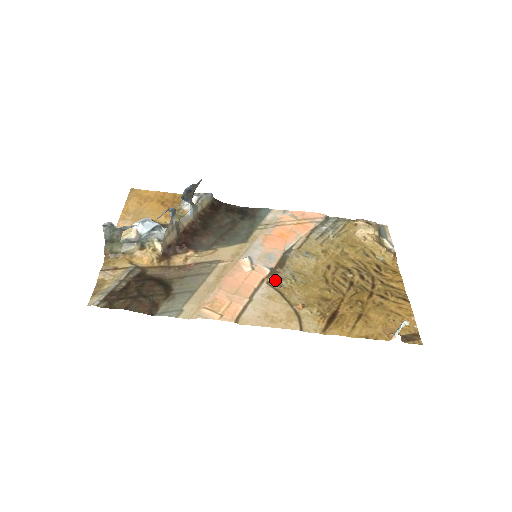
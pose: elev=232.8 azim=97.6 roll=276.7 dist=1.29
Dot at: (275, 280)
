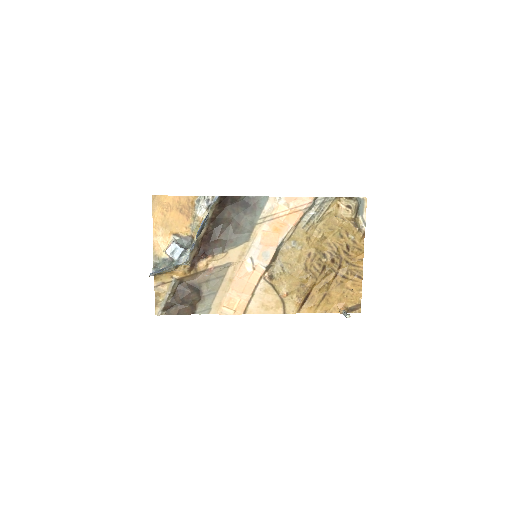
Dot at: (269, 276)
